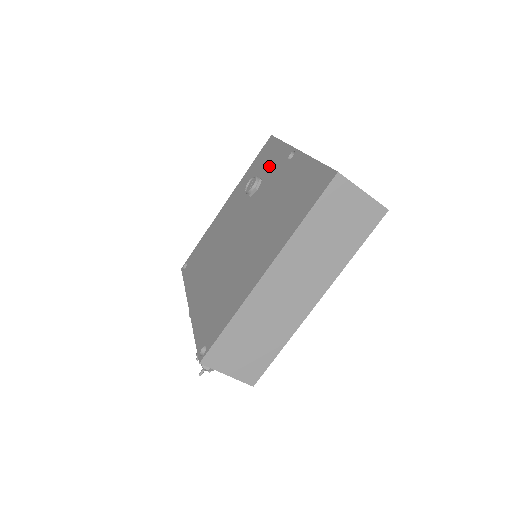
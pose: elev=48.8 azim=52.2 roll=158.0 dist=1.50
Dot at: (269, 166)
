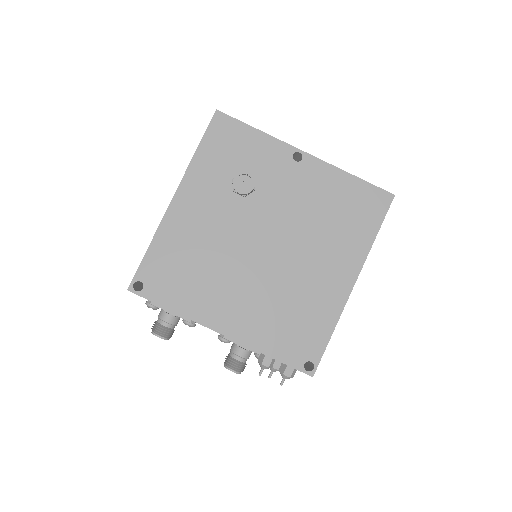
Dot at: (256, 161)
